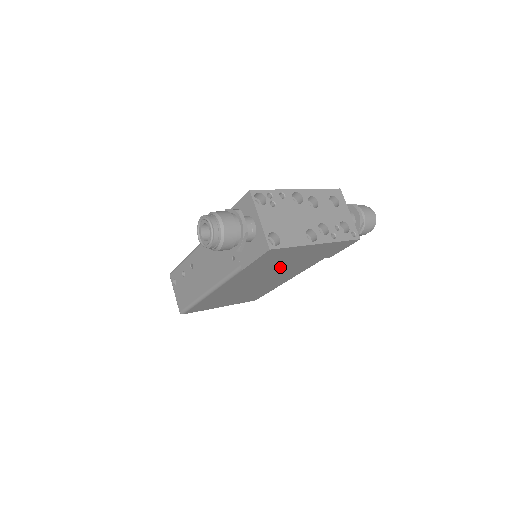
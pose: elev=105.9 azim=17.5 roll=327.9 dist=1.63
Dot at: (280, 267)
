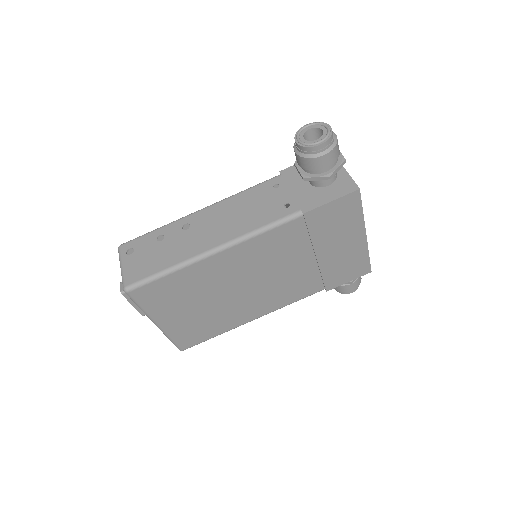
Dot at: (300, 261)
